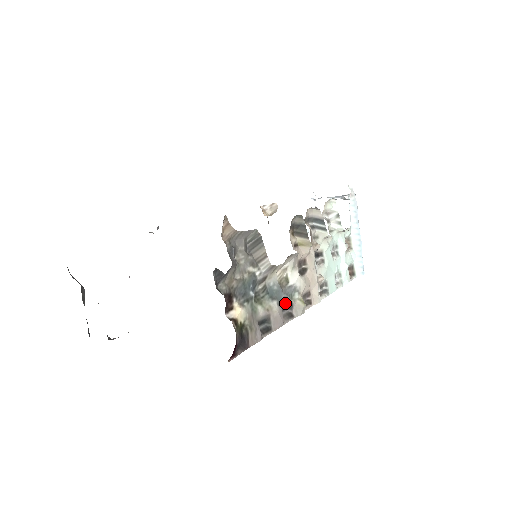
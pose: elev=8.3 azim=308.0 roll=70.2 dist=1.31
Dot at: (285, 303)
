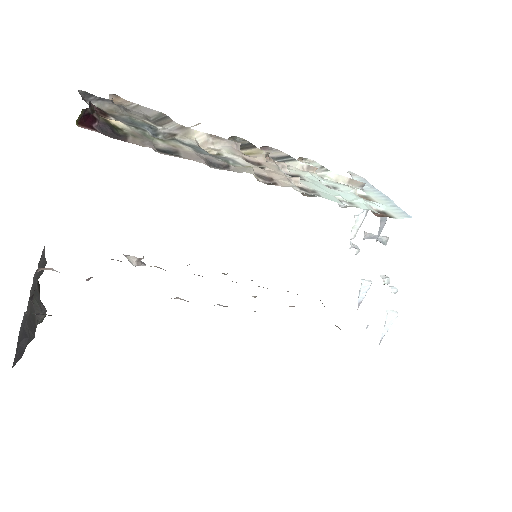
Dot at: (212, 159)
